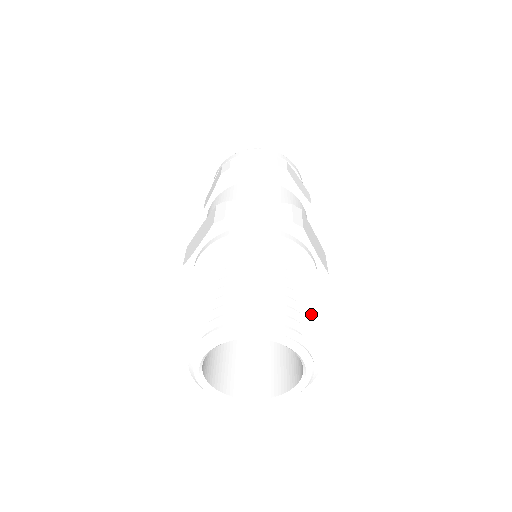
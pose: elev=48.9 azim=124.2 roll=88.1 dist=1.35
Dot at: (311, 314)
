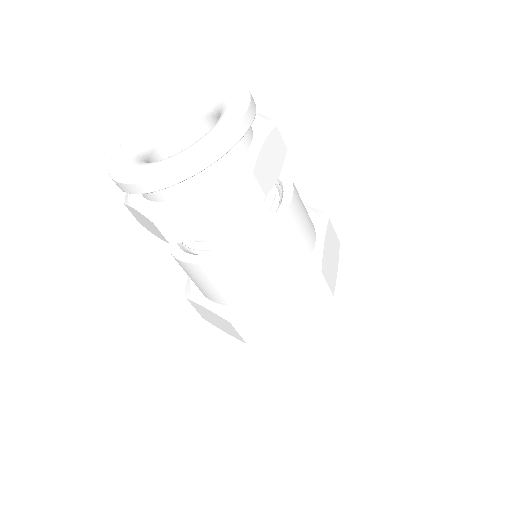
Dot at: occluded
